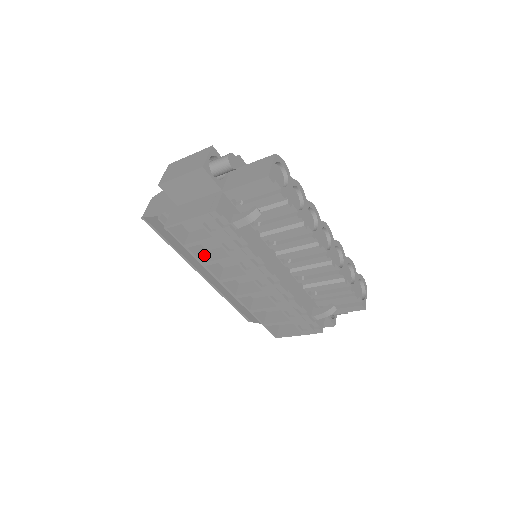
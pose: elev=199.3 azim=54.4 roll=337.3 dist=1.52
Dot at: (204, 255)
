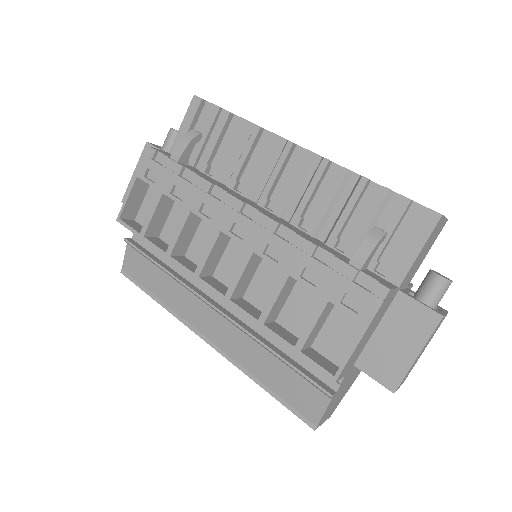
Dot at: occluded
